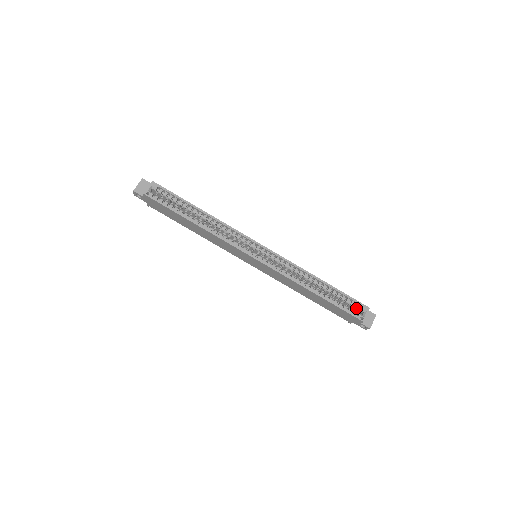
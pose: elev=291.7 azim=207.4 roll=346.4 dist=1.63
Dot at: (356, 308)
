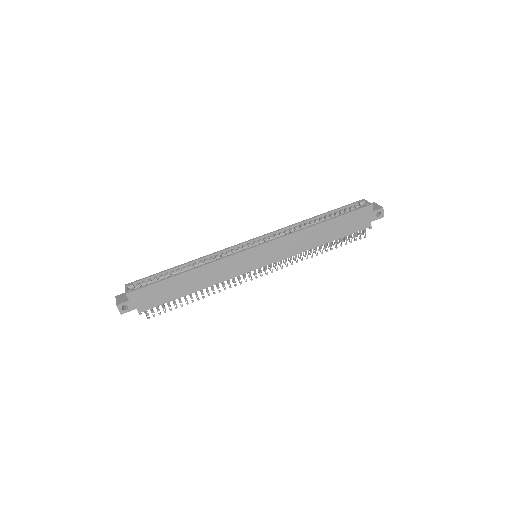
Dot at: occluded
